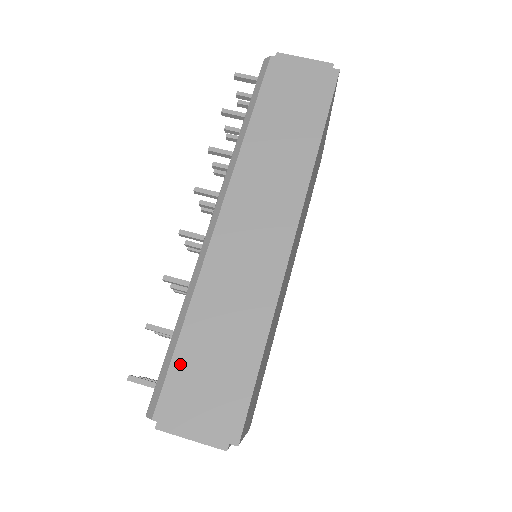
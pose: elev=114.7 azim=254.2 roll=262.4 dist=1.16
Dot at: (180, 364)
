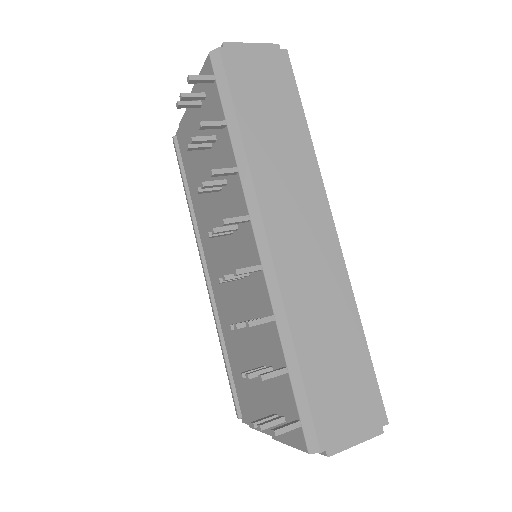
Dot at: (315, 392)
